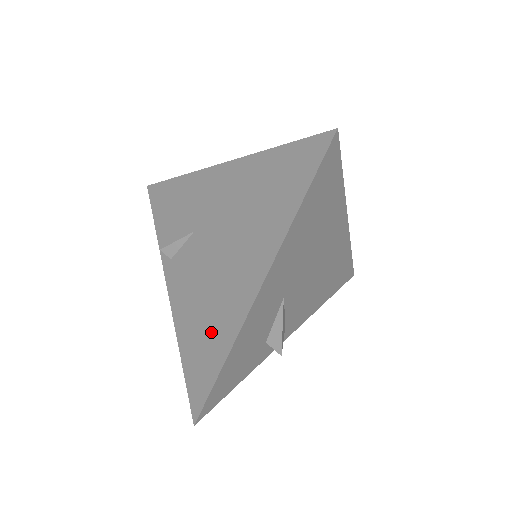
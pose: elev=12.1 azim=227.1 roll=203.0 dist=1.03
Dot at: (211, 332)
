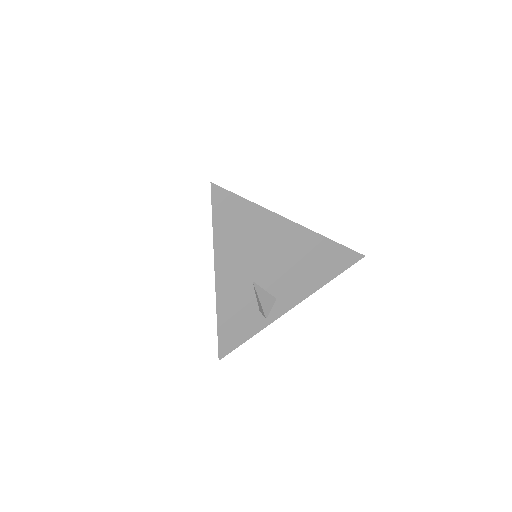
Dot at: occluded
